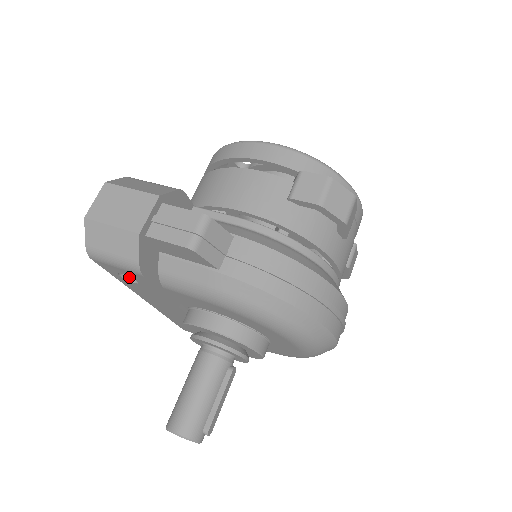
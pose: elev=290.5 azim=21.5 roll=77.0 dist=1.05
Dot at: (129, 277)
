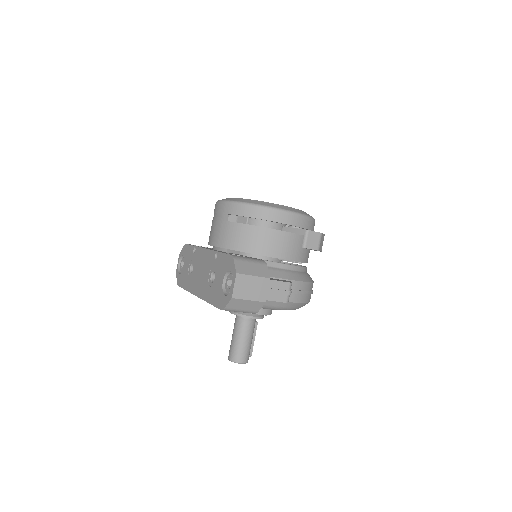
Dot at: occluded
